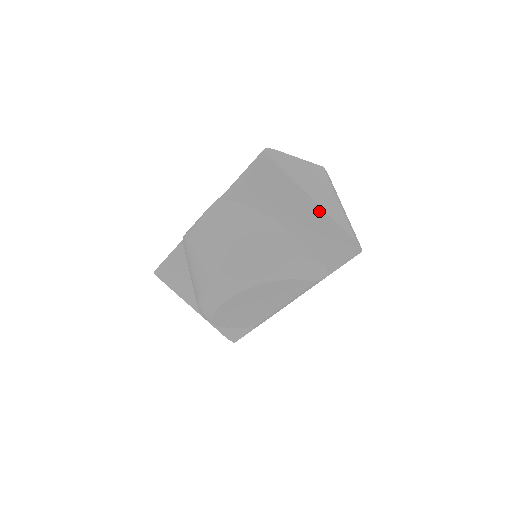
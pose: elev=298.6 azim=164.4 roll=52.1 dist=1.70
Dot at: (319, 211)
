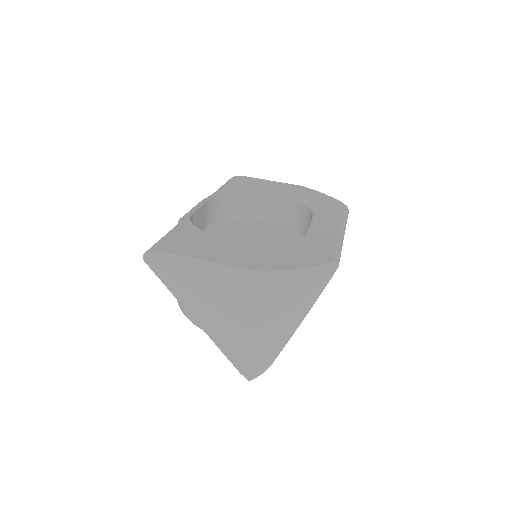
Dot at: (206, 328)
